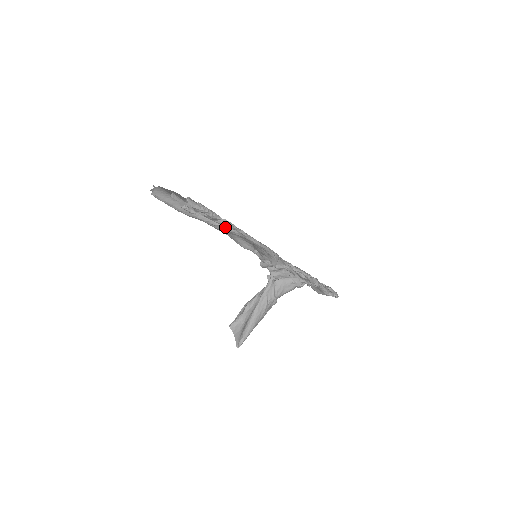
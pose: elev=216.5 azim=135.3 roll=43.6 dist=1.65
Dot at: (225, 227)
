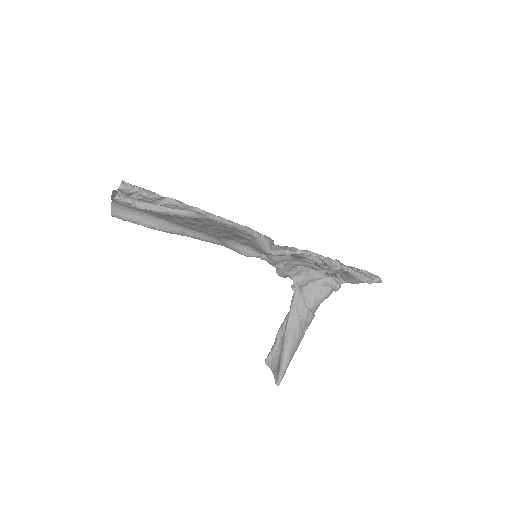
Dot at: (178, 212)
